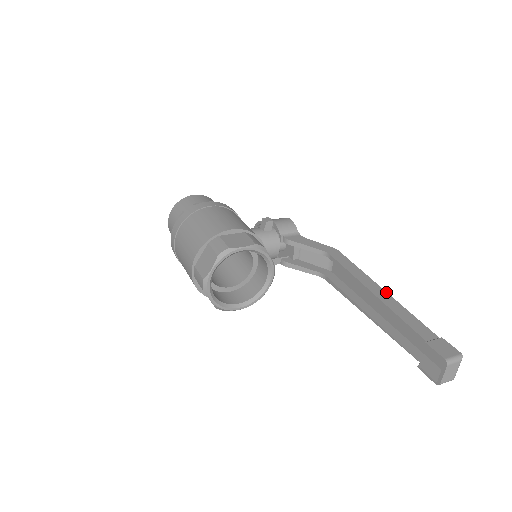
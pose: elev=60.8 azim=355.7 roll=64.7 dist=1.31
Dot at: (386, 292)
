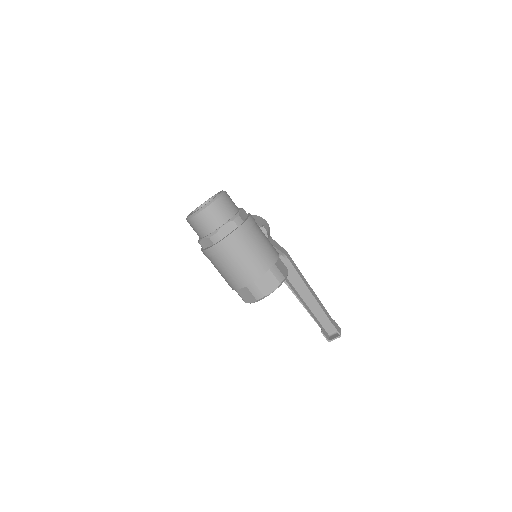
Dot at: occluded
